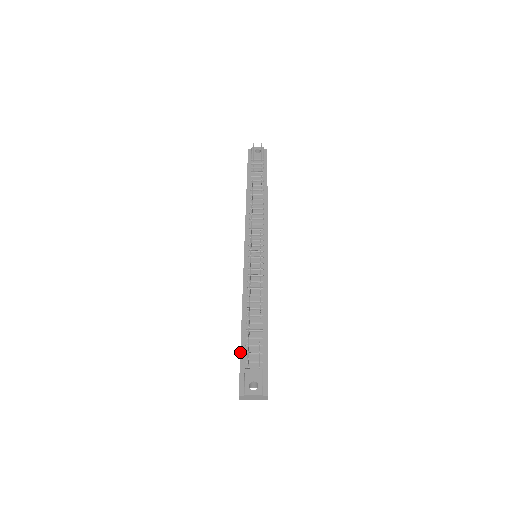
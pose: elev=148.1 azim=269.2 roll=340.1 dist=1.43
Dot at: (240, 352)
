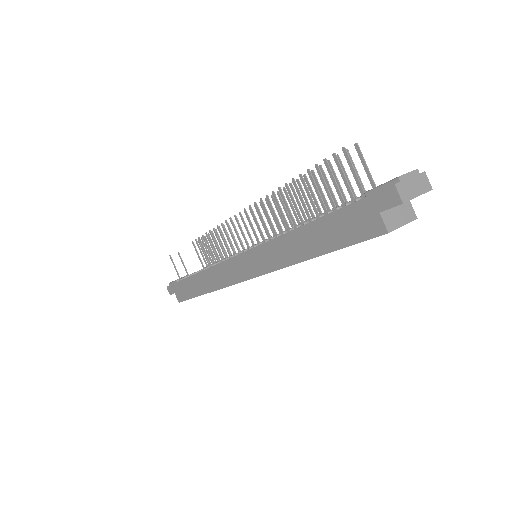
Dot at: (338, 209)
